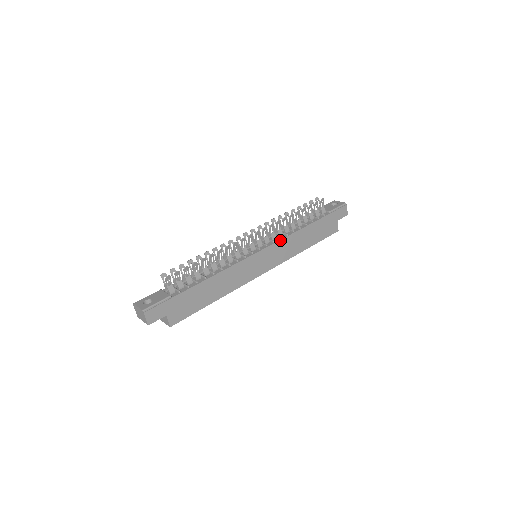
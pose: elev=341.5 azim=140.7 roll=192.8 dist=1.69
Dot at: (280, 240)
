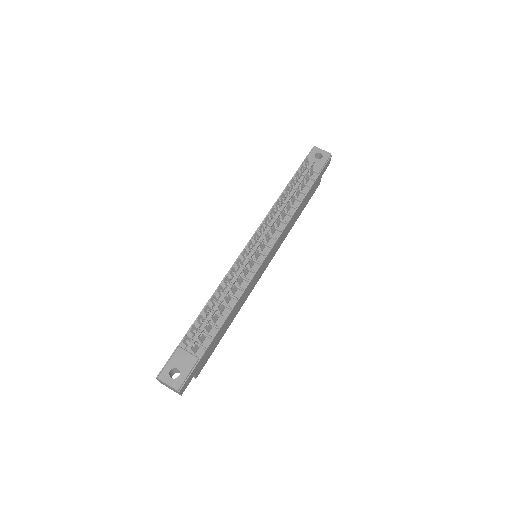
Dot at: (281, 234)
